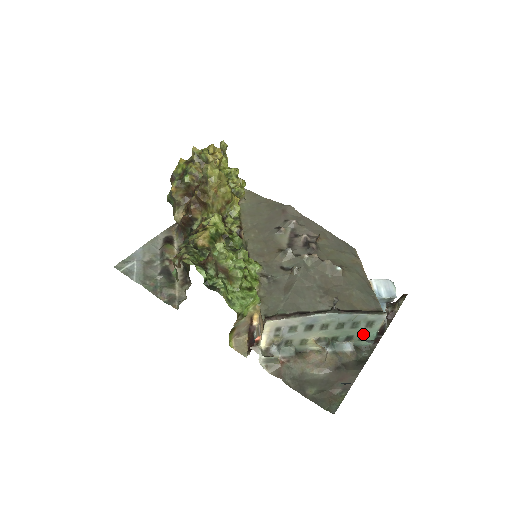
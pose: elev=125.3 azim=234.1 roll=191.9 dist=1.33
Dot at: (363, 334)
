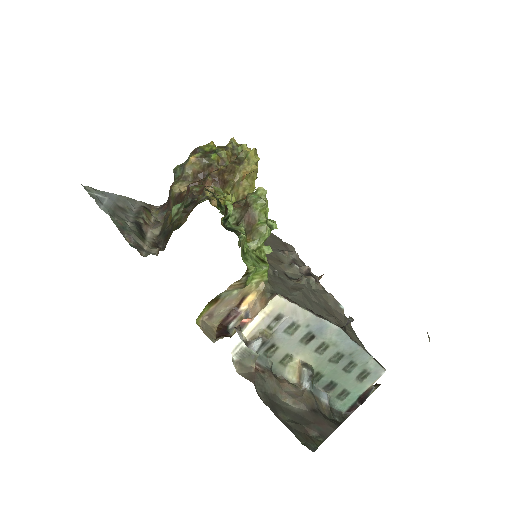
Dot at: (347, 389)
